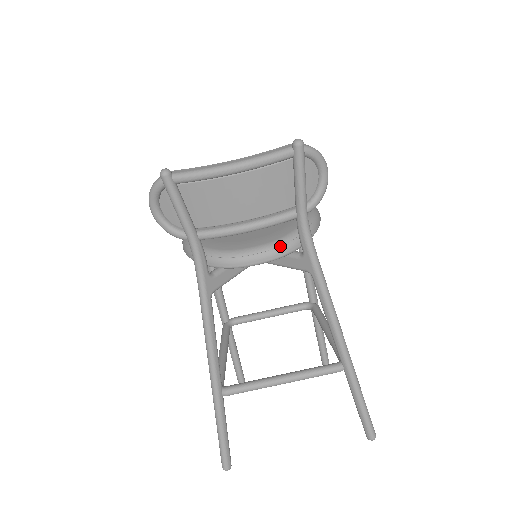
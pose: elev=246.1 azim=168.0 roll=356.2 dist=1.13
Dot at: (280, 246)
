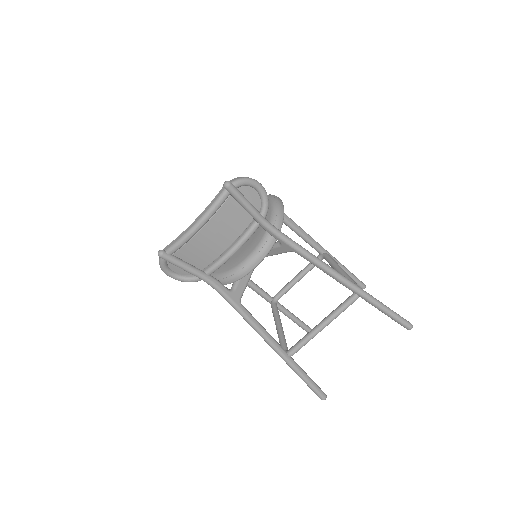
Dot at: (263, 246)
